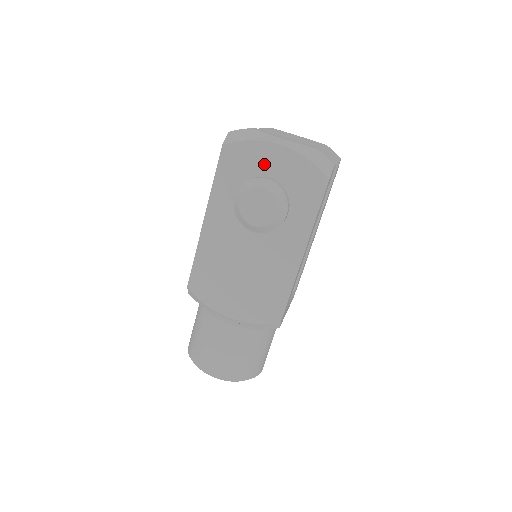
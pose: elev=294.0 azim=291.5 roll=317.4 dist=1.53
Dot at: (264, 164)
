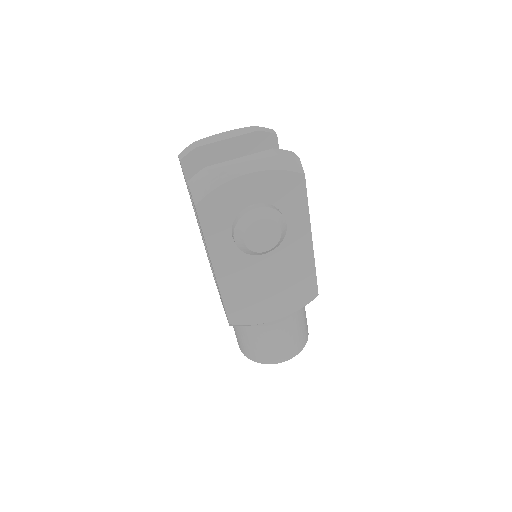
Dot at: (242, 197)
